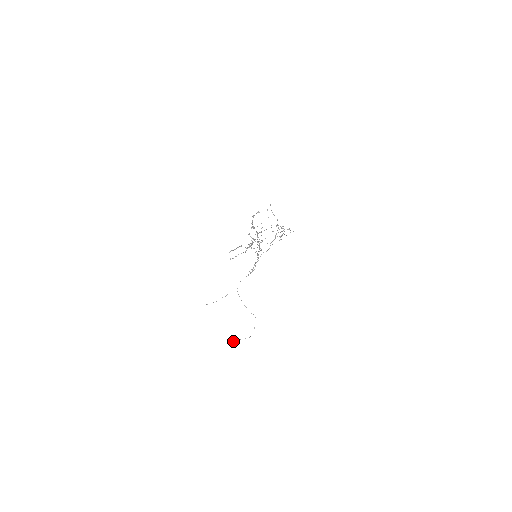
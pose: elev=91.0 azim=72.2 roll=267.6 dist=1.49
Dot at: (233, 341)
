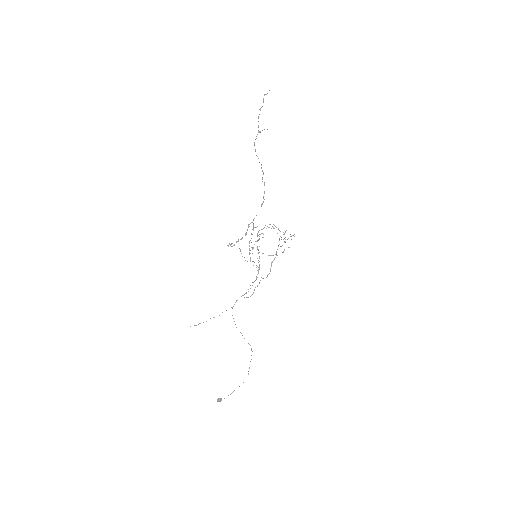
Dot at: (220, 400)
